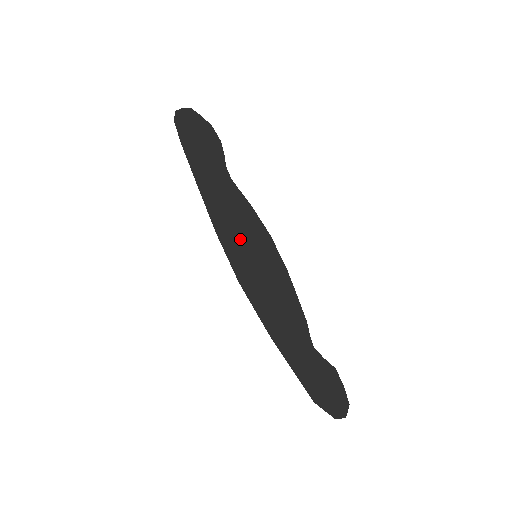
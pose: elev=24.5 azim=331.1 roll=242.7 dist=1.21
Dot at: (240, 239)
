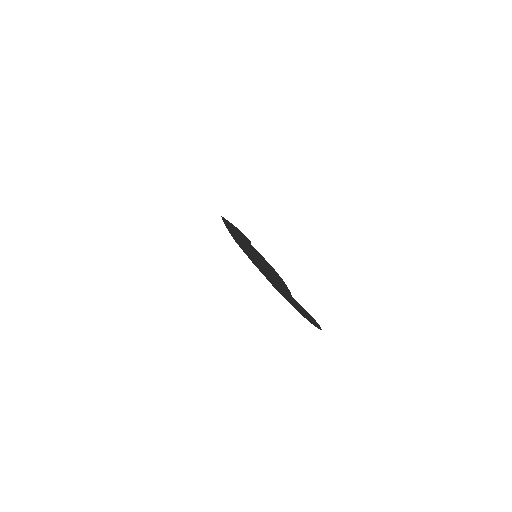
Dot at: (246, 246)
